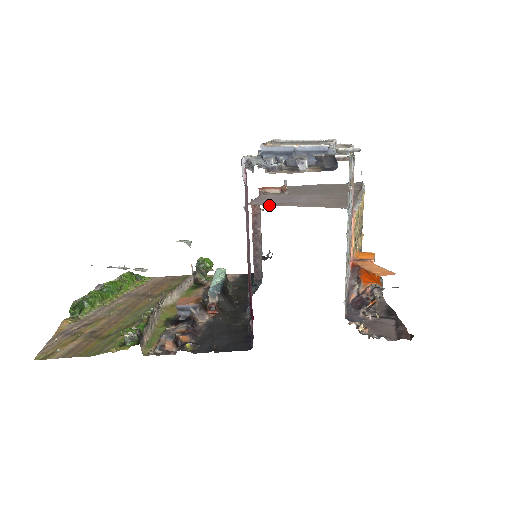
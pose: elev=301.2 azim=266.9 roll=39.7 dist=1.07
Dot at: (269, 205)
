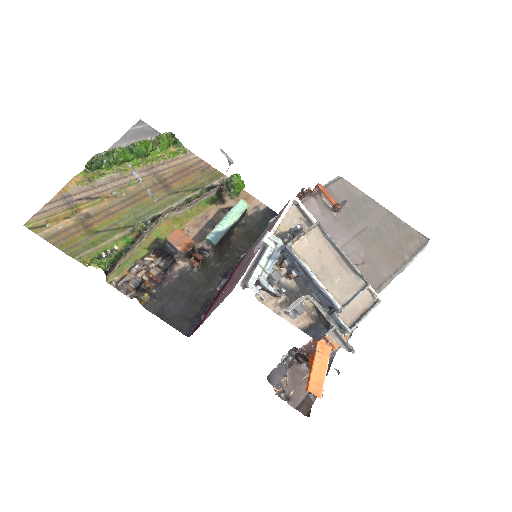
Dot at: occluded
